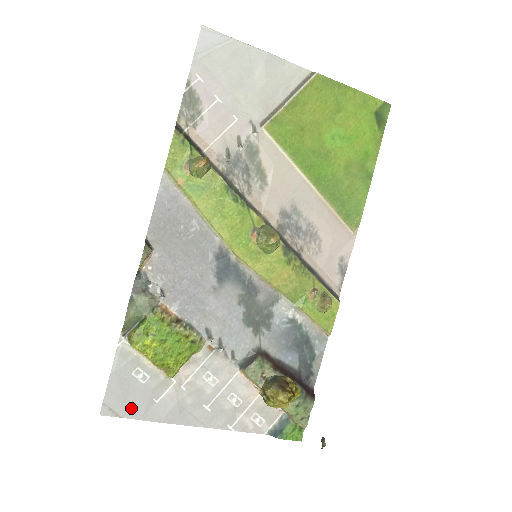
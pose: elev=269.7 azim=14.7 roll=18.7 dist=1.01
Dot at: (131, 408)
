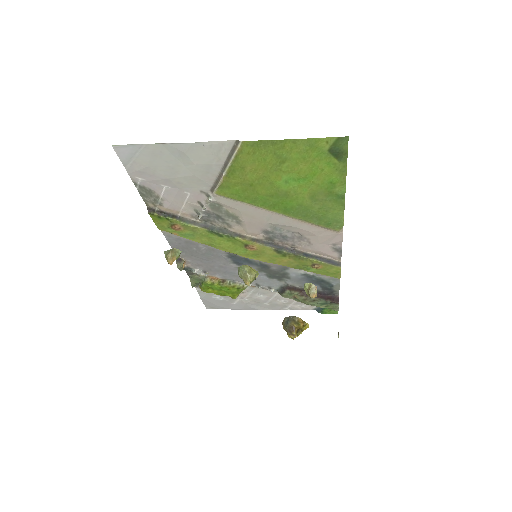
Dot at: (221, 307)
